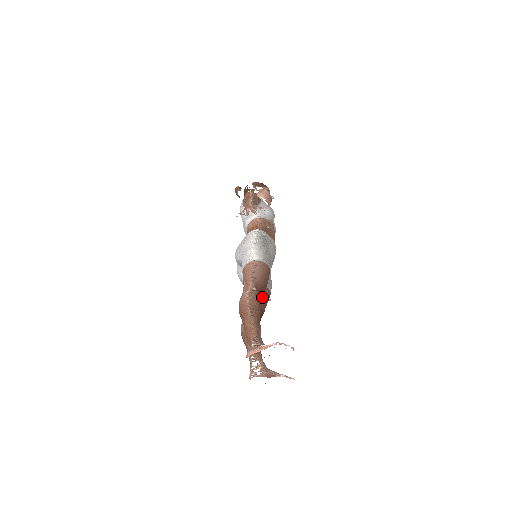
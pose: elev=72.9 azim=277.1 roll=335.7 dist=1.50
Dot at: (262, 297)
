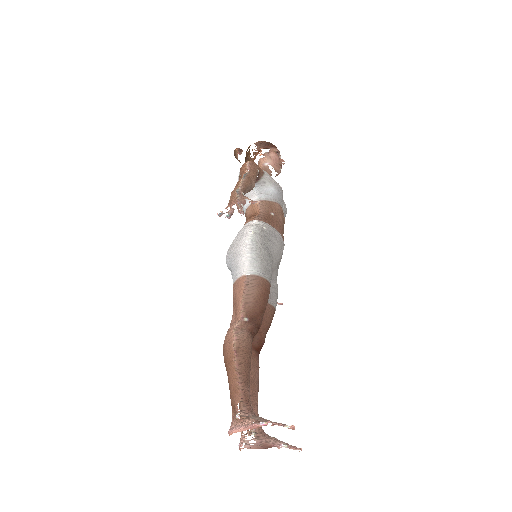
Dot at: (257, 330)
